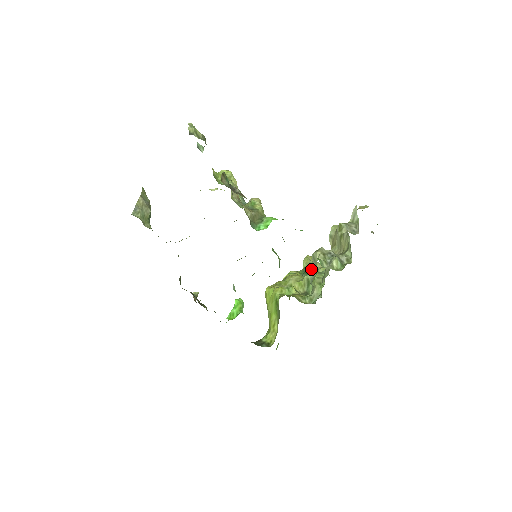
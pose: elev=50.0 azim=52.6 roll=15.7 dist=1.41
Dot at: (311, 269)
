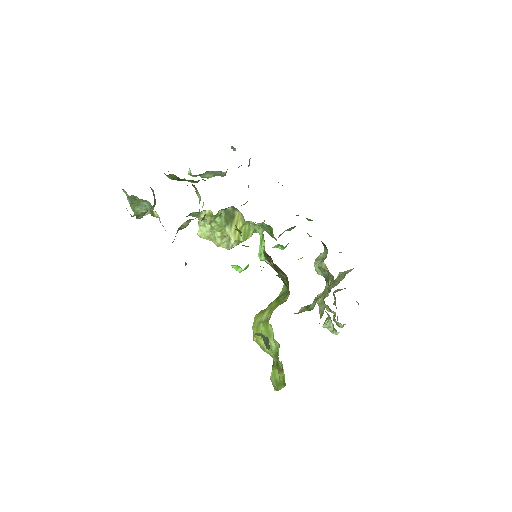
Dot at: occluded
